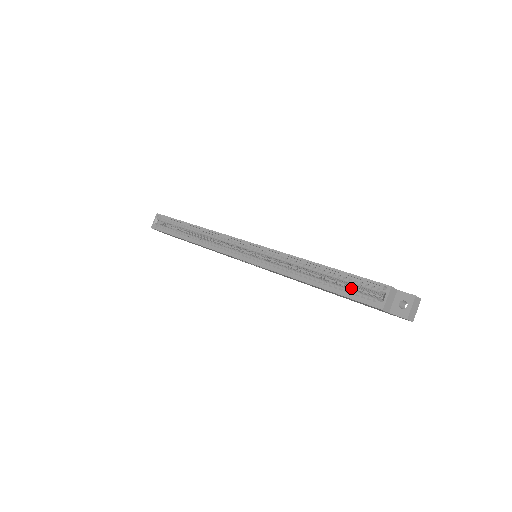
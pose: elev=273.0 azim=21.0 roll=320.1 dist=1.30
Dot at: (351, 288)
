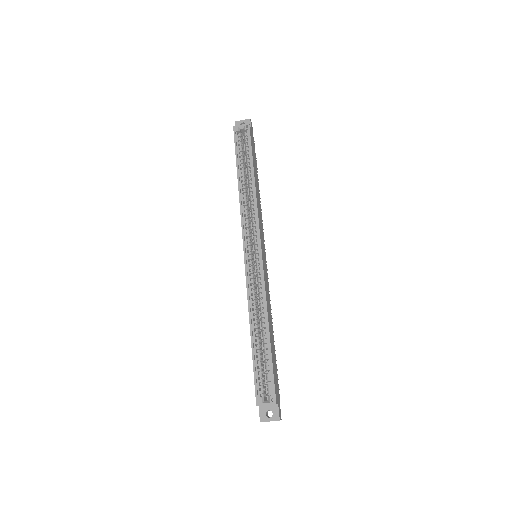
Dot at: (263, 368)
